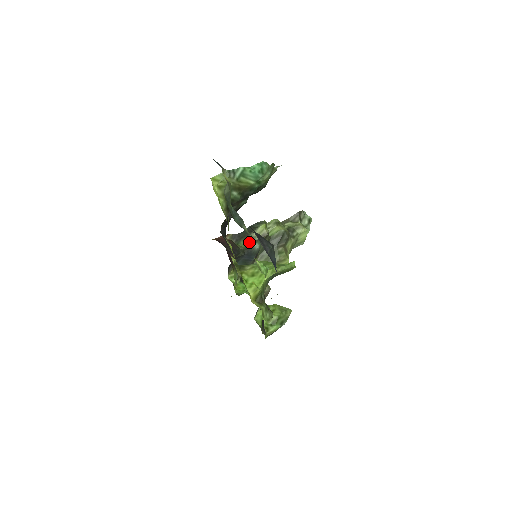
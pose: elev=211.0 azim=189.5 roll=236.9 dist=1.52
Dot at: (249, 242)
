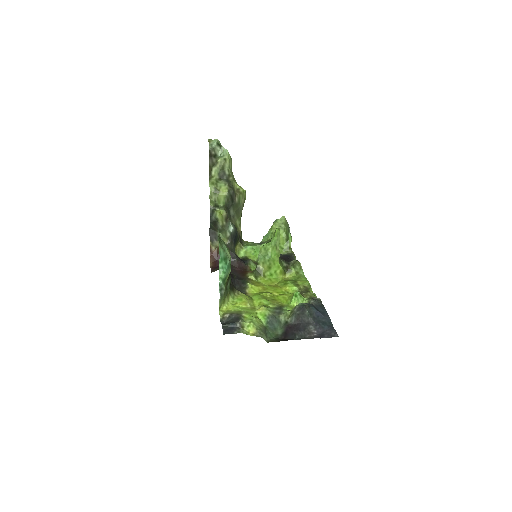
Dot at: (224, 231)
